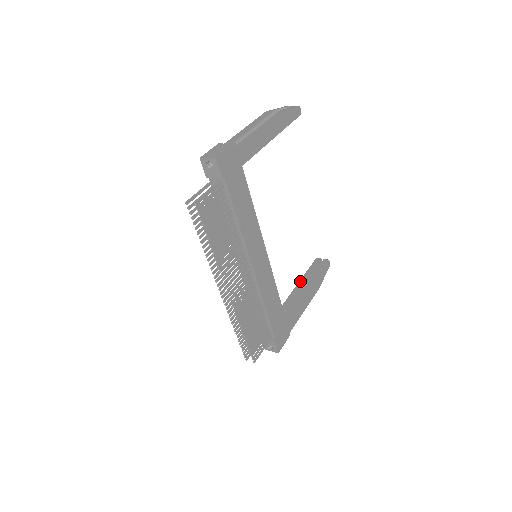
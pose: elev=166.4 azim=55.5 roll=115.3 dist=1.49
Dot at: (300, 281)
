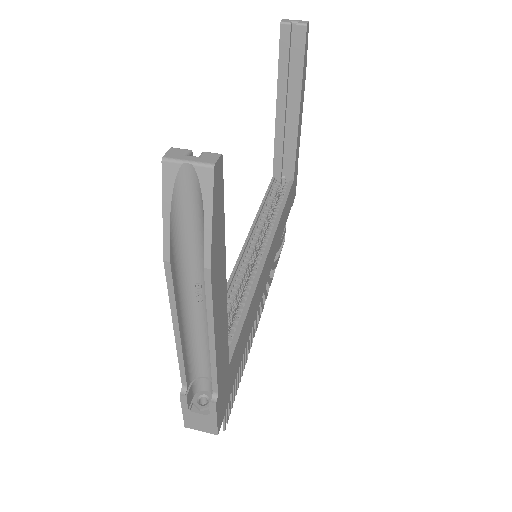
Dot at: (278, 97)
